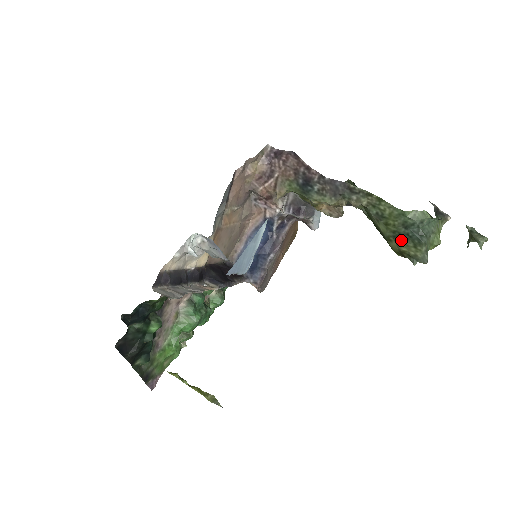
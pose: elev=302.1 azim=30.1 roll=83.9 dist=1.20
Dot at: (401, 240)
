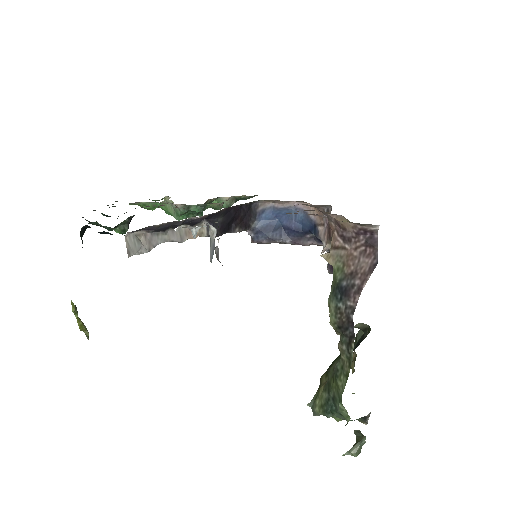
Dot at: (326, 391)
